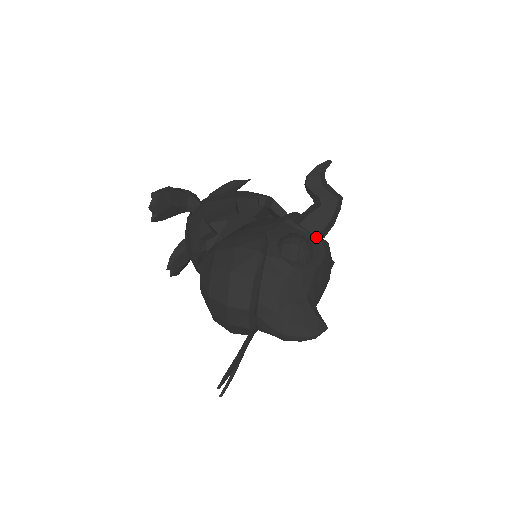
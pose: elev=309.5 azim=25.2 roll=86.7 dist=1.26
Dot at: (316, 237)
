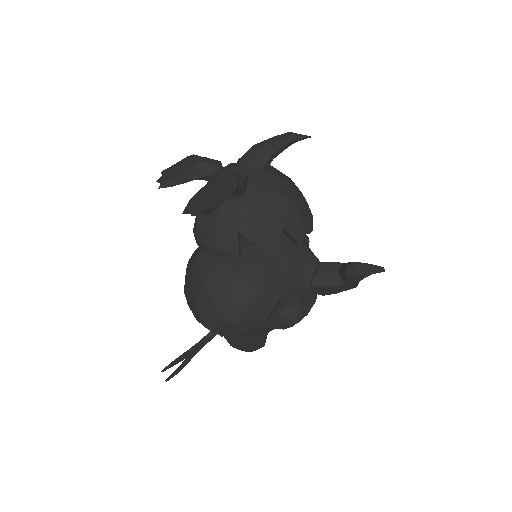
Dot at: (314, 299)
